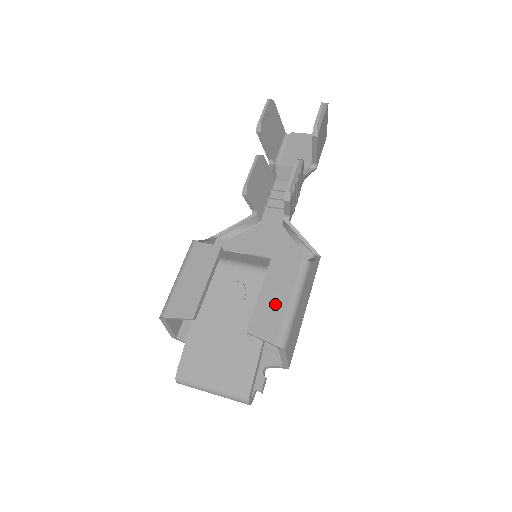
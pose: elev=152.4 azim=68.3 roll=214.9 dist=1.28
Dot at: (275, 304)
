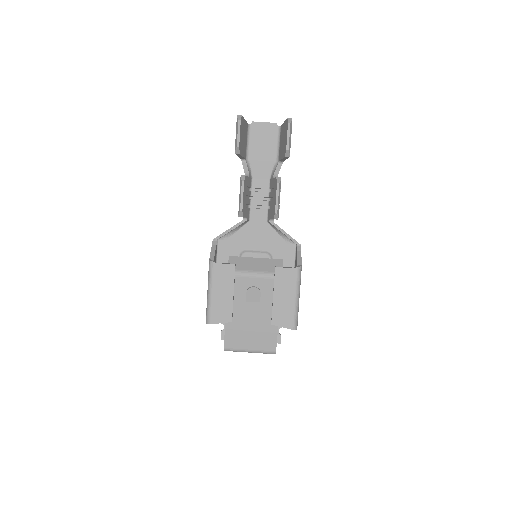
Dot at: (286, 303)
